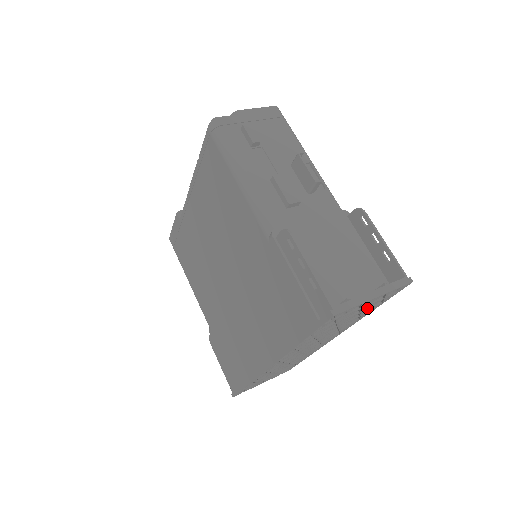
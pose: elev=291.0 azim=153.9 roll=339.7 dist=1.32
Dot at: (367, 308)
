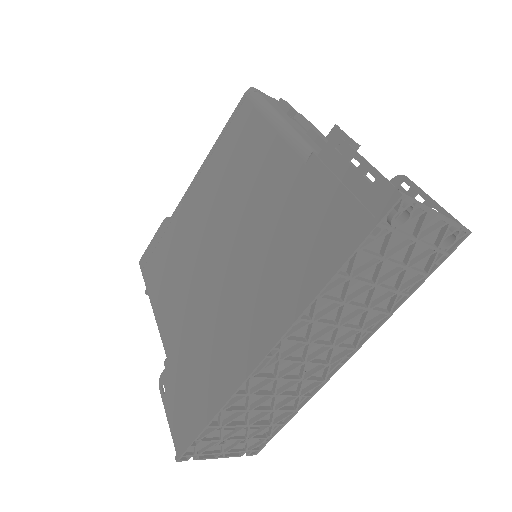
Dot at: (415, 262)
